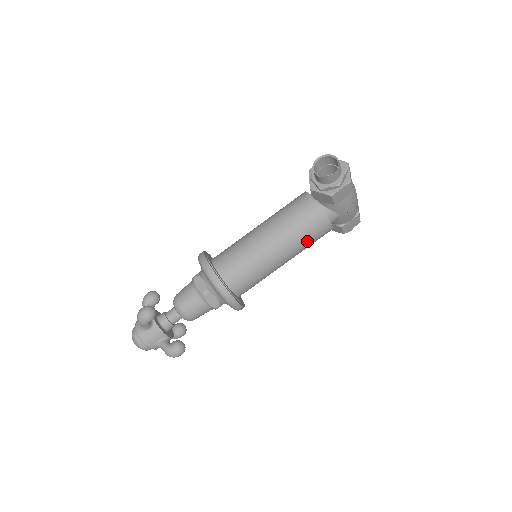
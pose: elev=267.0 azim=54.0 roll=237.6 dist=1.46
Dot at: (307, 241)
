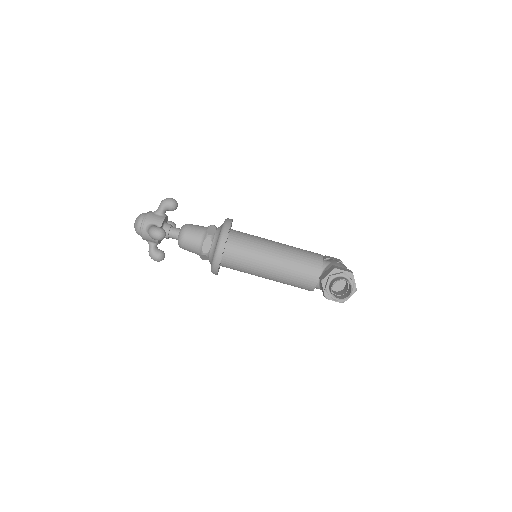
Dot at: occluded
